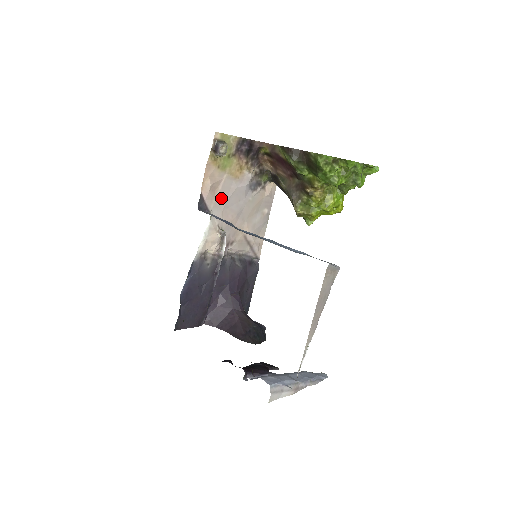
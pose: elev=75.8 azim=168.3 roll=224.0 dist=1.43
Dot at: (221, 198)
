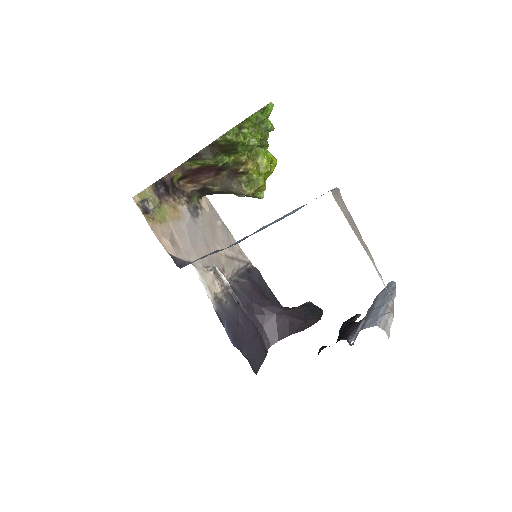
Dot at: (185, 244)
